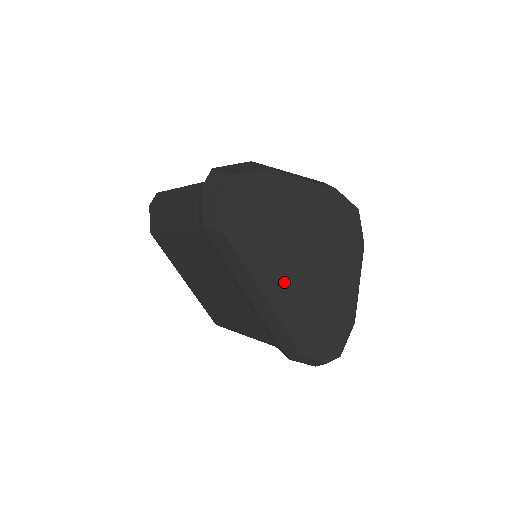
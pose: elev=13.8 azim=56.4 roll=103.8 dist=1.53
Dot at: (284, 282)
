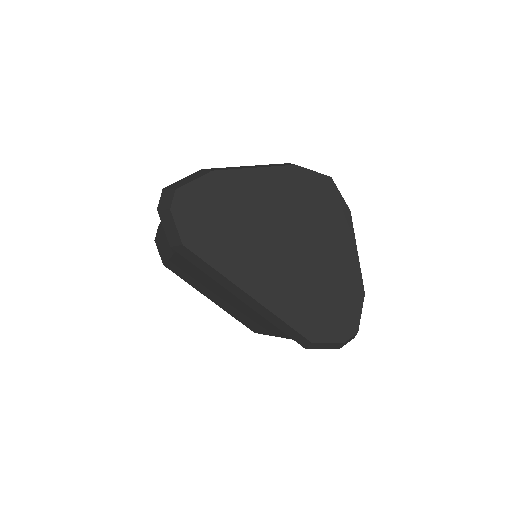
Dot at: (265, 274)
